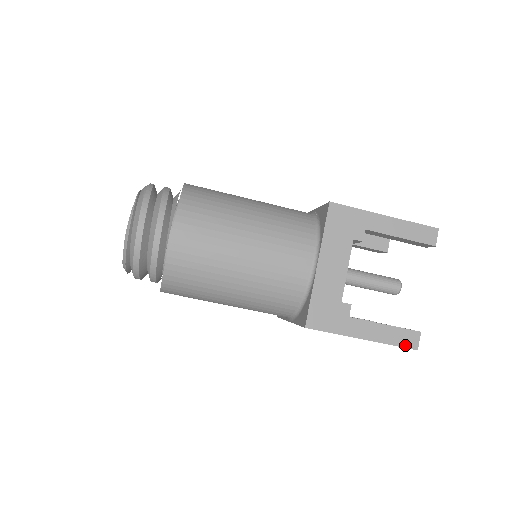
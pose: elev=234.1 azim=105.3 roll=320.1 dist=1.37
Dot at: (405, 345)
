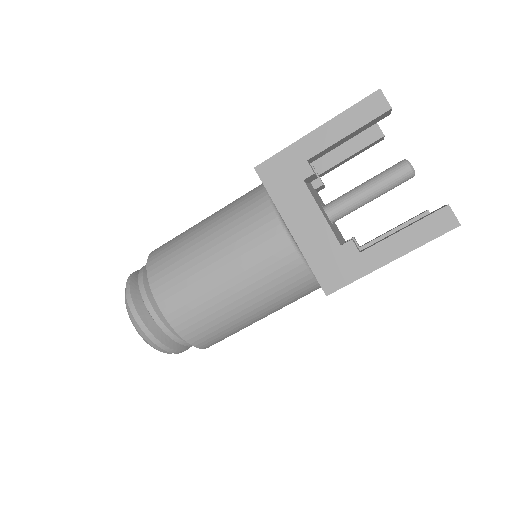
Dot at: (442, 232)
